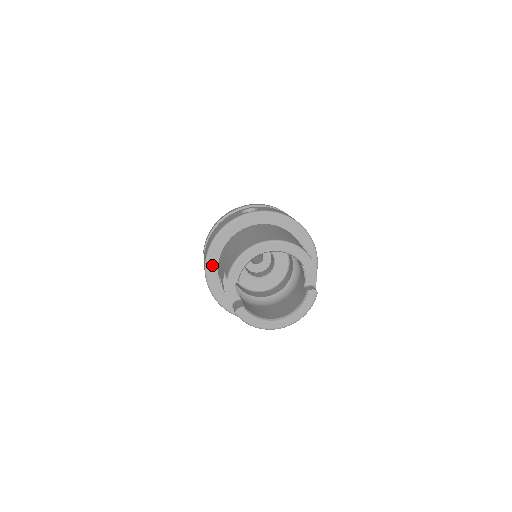
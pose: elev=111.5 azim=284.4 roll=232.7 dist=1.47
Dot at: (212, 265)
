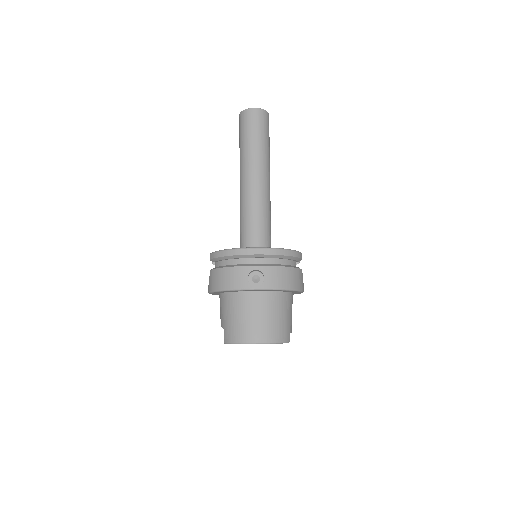
Dot at: (215, 293)
